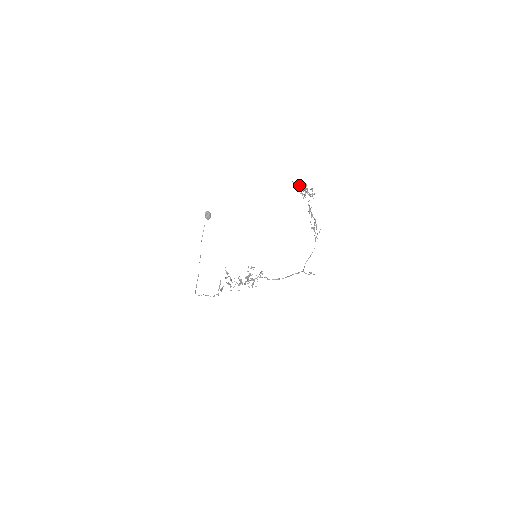
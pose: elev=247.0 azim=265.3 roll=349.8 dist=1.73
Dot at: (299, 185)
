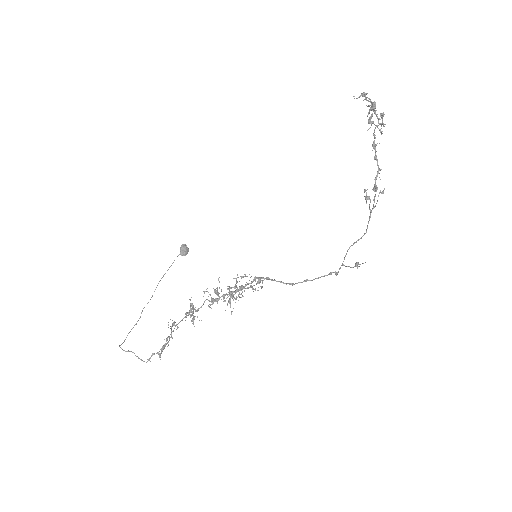
Dot at: (365, 98)
